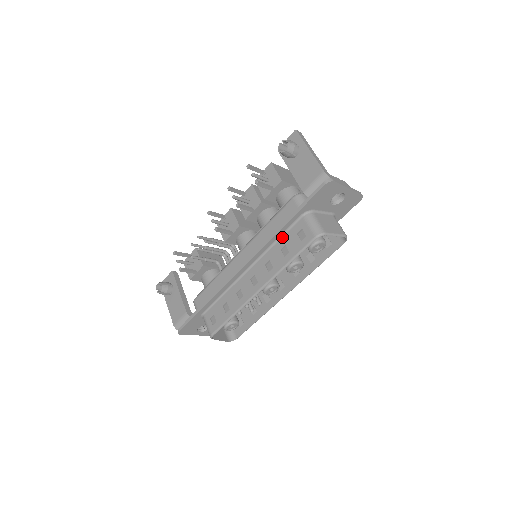
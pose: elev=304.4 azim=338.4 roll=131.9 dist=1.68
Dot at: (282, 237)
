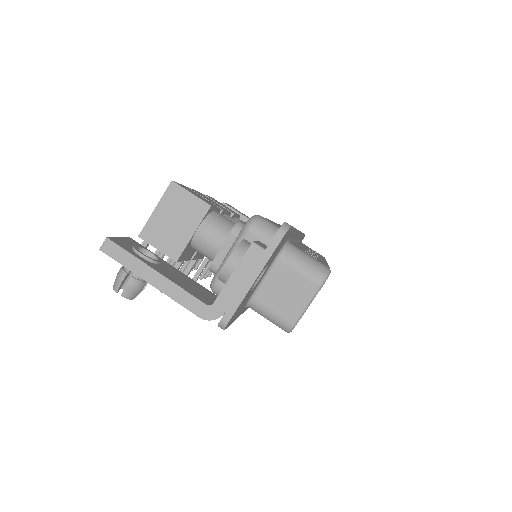
Dot at: occluded
